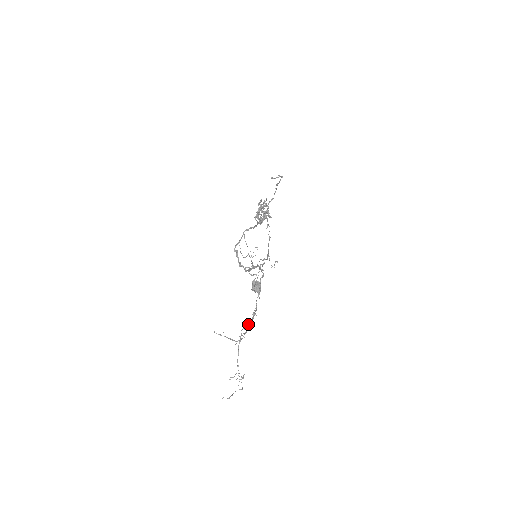
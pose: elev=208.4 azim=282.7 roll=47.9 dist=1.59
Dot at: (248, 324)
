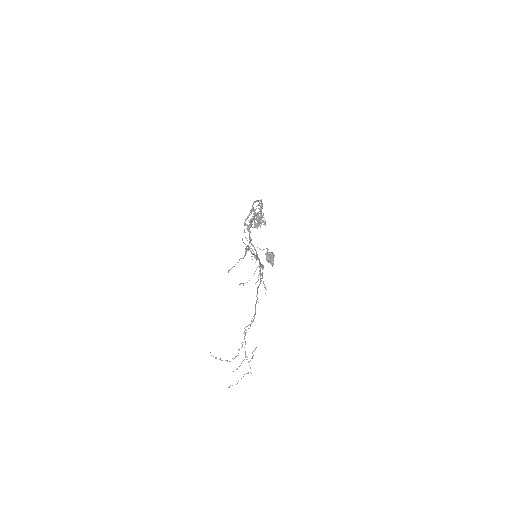
Dot at: (250, 324)
